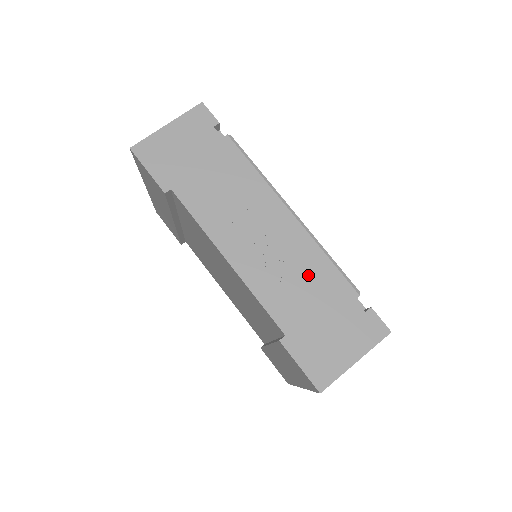
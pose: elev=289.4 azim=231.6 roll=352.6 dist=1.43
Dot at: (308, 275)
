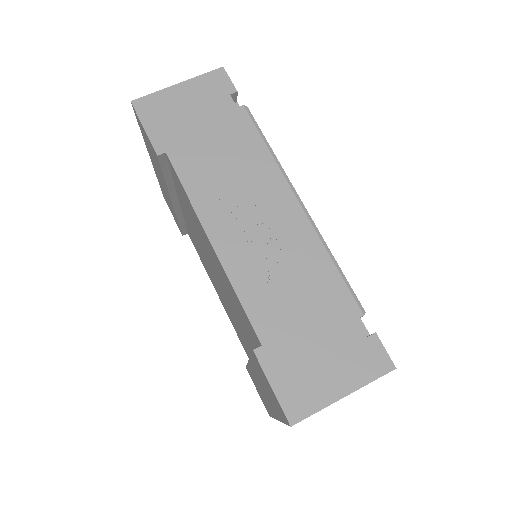
Dot at: (305, 279)
